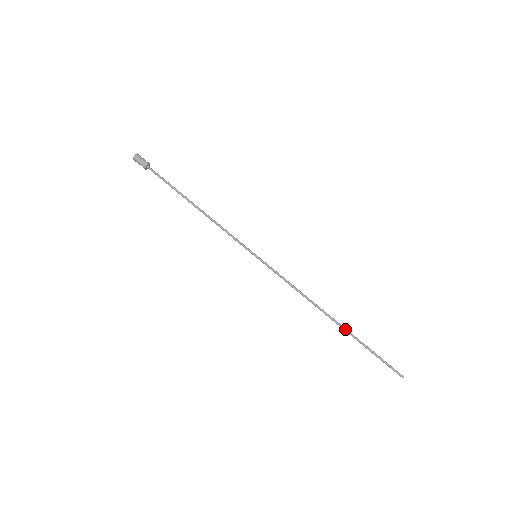
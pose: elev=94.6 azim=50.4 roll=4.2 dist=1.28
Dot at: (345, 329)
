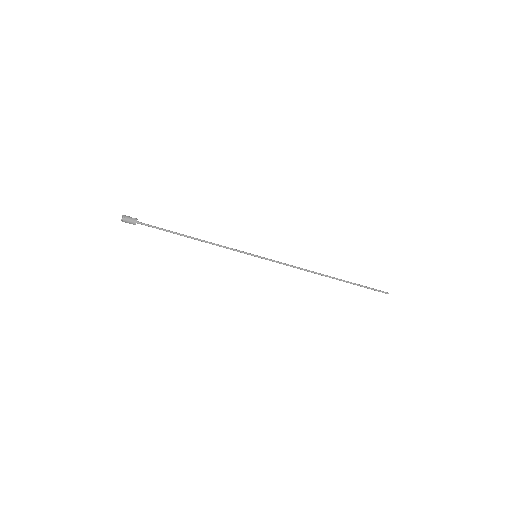
Dot at: (339, 280)
